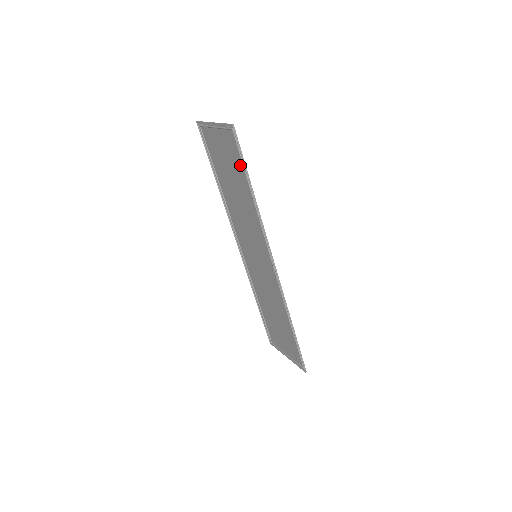
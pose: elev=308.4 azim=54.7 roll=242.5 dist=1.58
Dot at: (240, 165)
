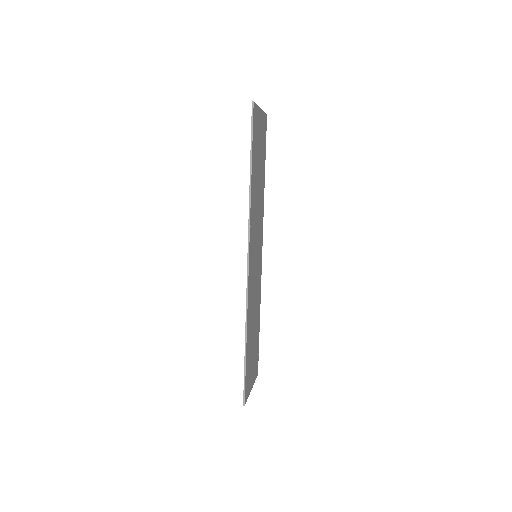
Dot at: (254, 146)
